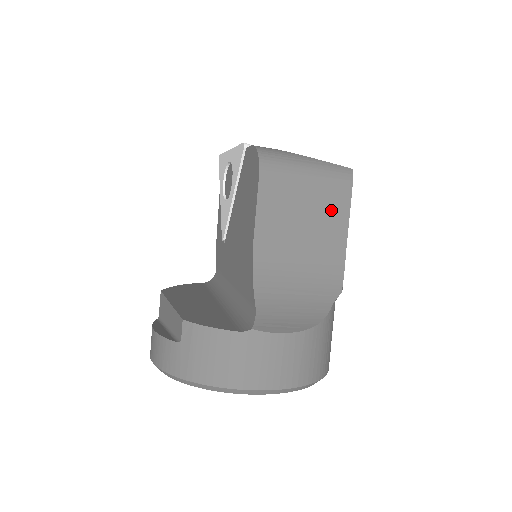
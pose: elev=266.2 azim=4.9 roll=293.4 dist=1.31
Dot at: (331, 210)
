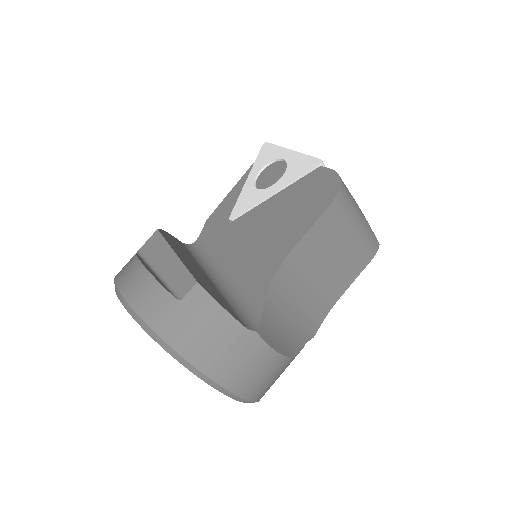
Dot at: (350, 266)
